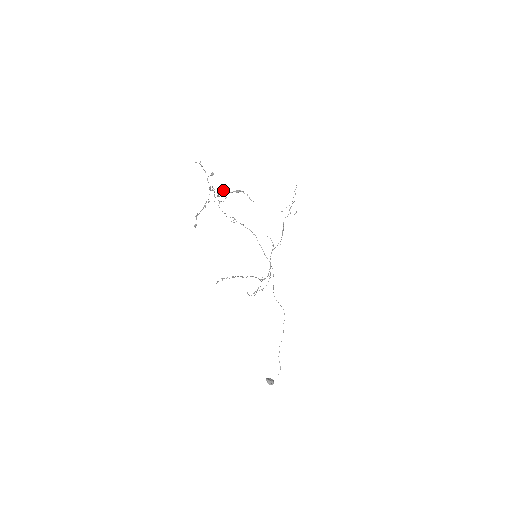
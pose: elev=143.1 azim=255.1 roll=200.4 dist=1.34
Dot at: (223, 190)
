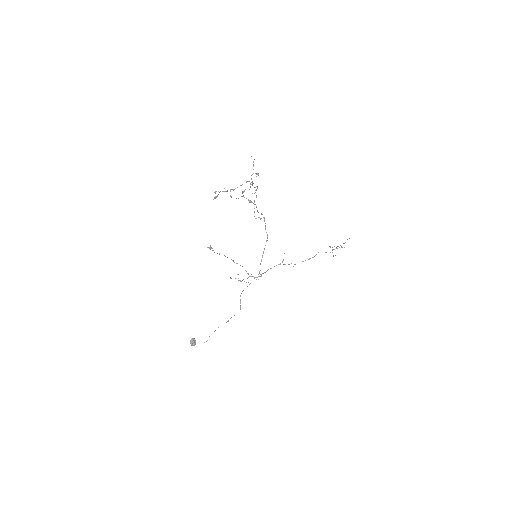
Dot at: (244, 191)
